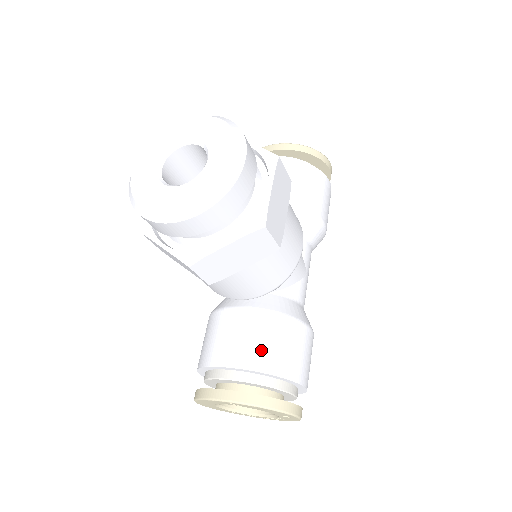
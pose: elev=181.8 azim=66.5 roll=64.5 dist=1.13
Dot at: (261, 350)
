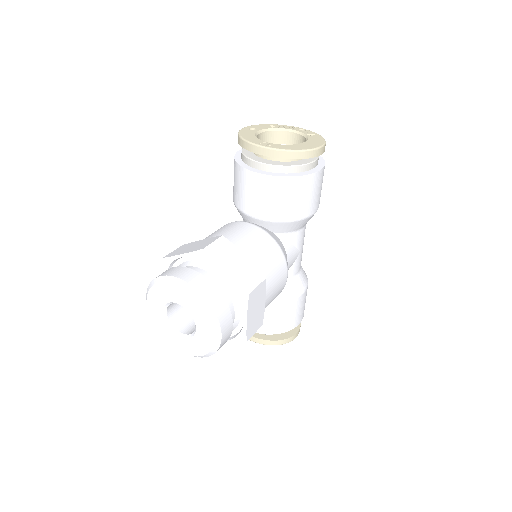
Dot at: (266, 324)
